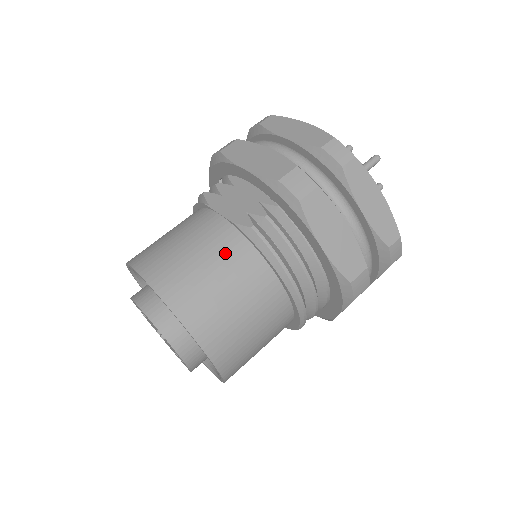
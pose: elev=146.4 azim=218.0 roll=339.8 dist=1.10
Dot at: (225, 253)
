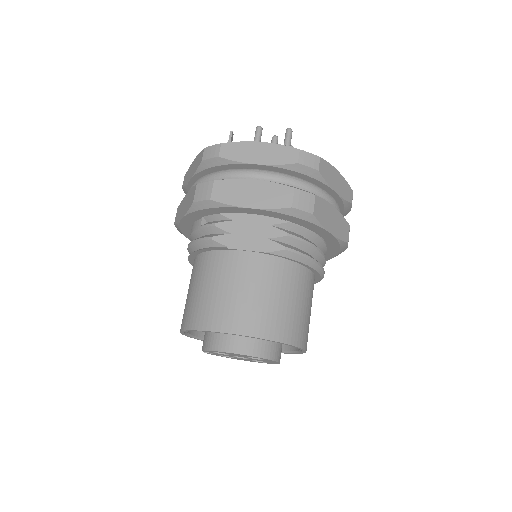
Dot at: (277, 278)
